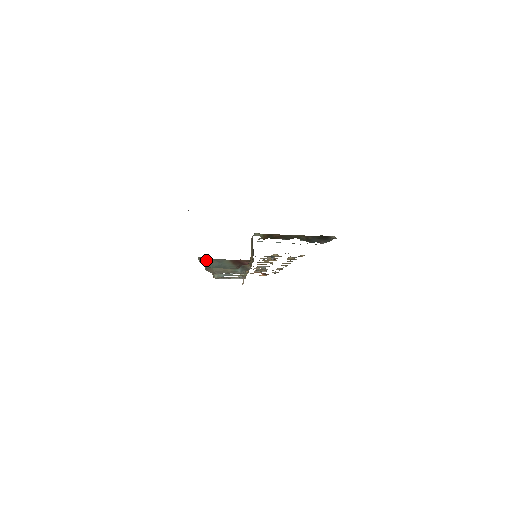
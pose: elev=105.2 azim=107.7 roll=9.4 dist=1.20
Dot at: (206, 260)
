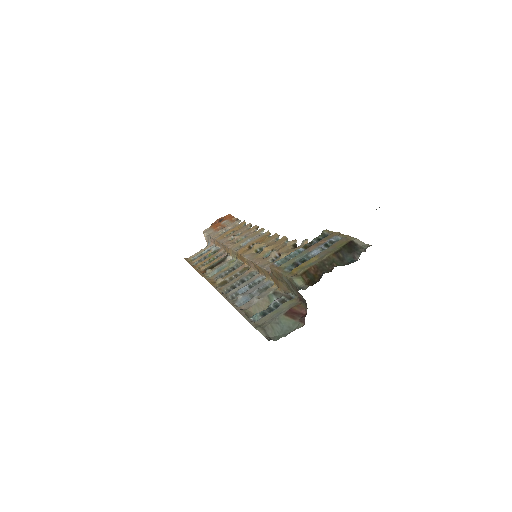
Dot at: (266, 329)
